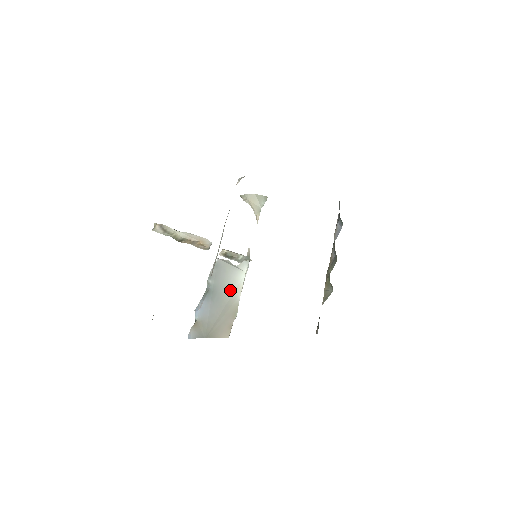
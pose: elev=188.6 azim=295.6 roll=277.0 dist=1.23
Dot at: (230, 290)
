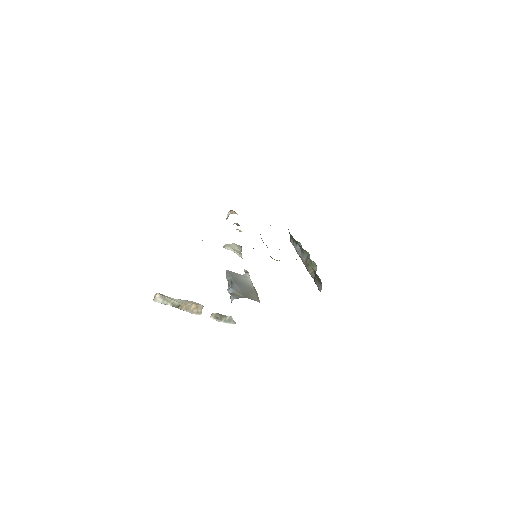
Dot at: (245, 282)
